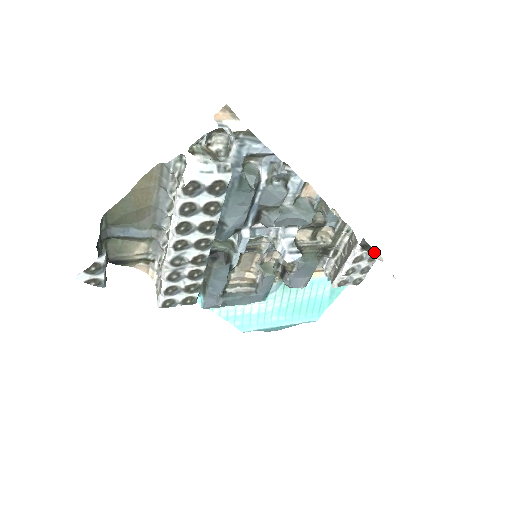
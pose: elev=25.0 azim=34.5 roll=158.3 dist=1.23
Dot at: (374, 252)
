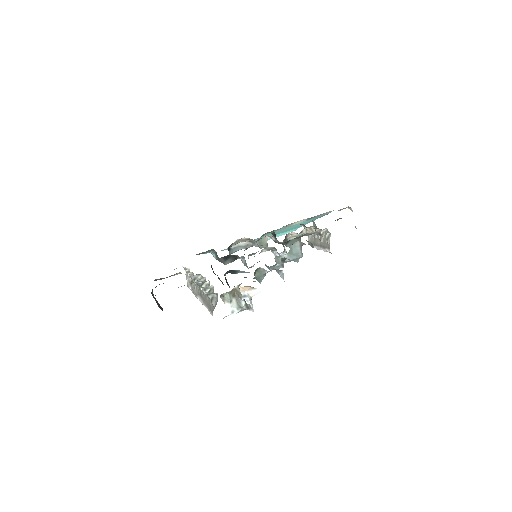
Dot at: (348, 207)
